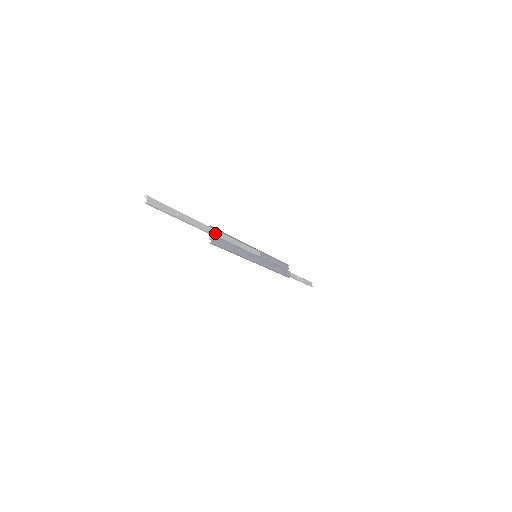
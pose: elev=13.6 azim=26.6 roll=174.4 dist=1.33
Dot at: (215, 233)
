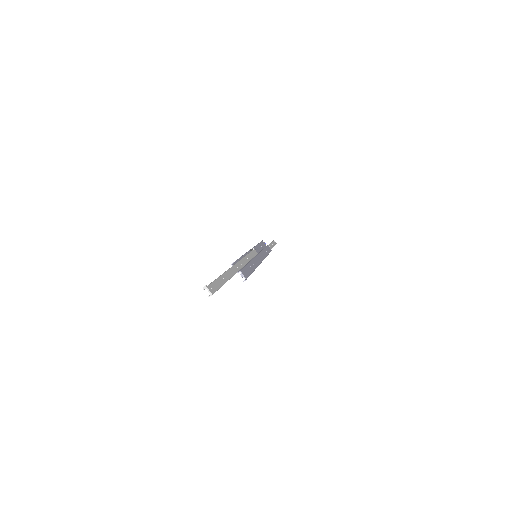
Dot at: (240, 266)
